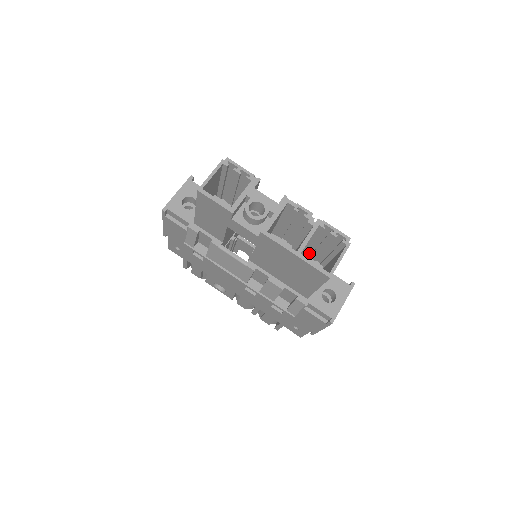
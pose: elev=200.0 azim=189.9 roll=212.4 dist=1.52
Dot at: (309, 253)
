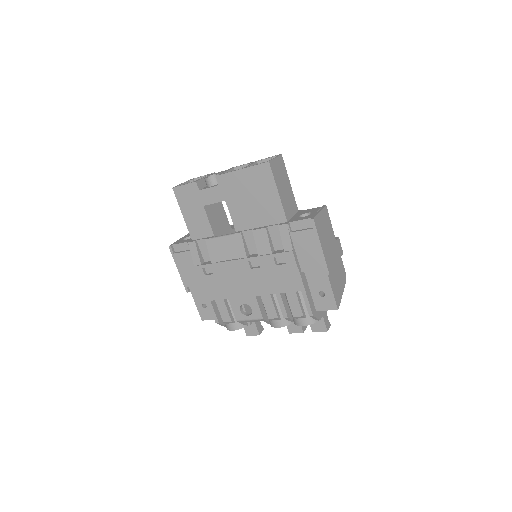
Dot at: occluded
